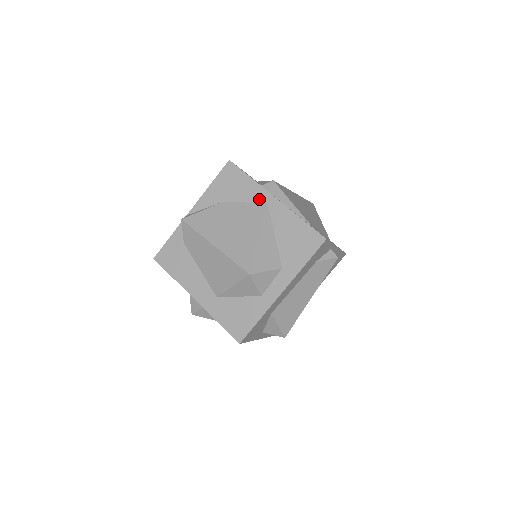
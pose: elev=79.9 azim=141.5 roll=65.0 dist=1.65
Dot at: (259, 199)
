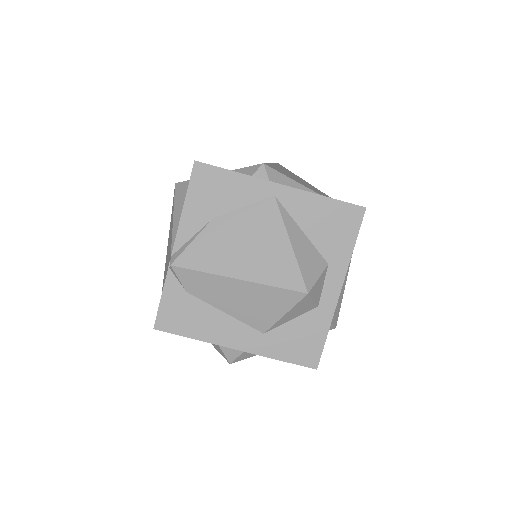
Dot at: (261, 195)
